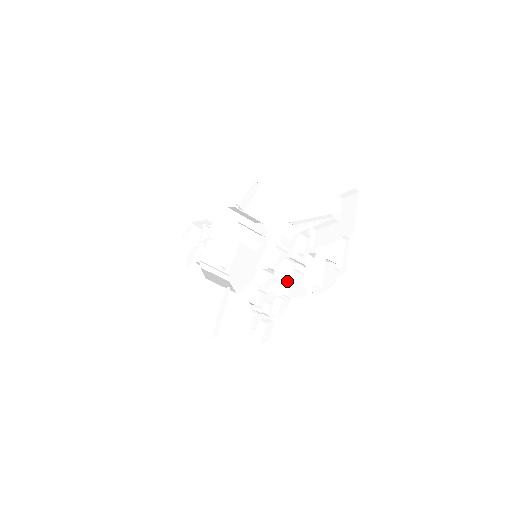
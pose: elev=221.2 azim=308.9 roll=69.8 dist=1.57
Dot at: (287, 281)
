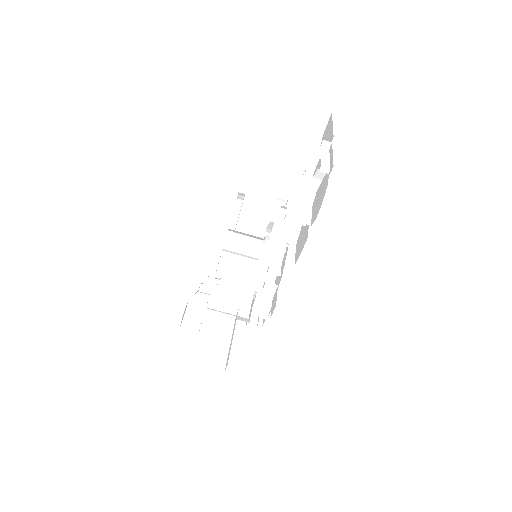
Dot at: (291, 250)
